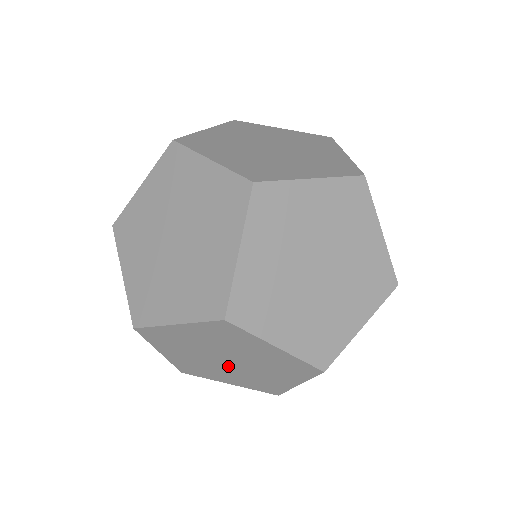
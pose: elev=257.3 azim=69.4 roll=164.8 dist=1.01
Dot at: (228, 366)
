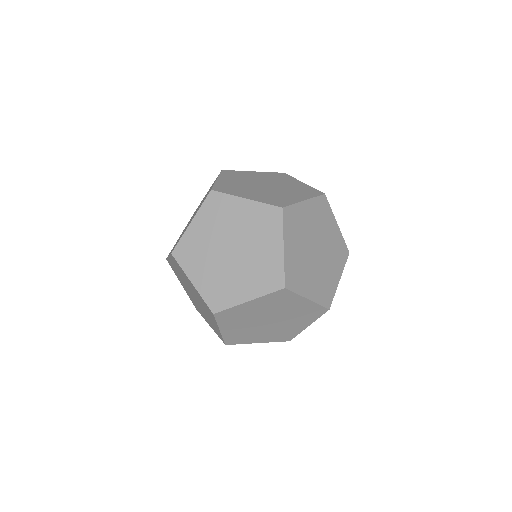
Dot at: (266, 326)
